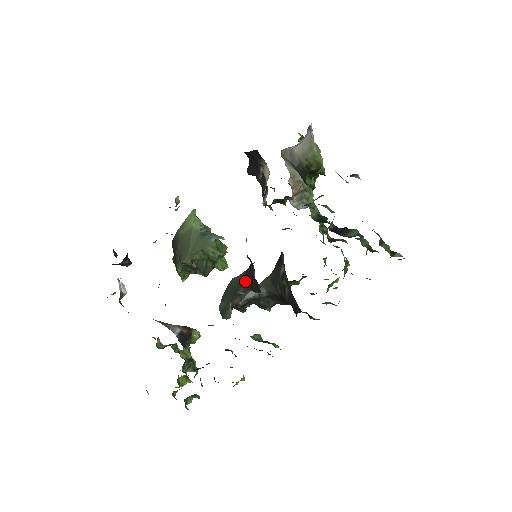
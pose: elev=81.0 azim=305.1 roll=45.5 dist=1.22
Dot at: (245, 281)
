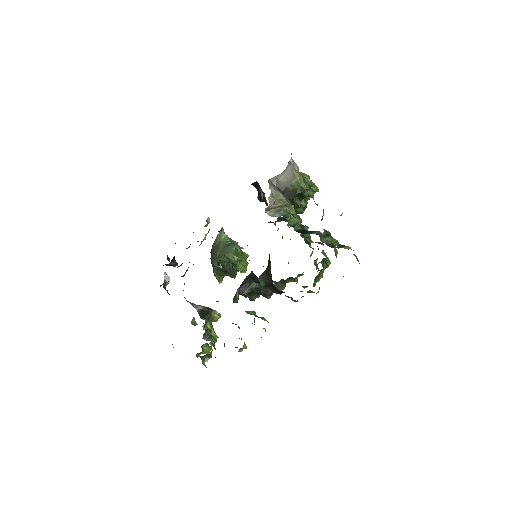
Dot at: (250, 275)
